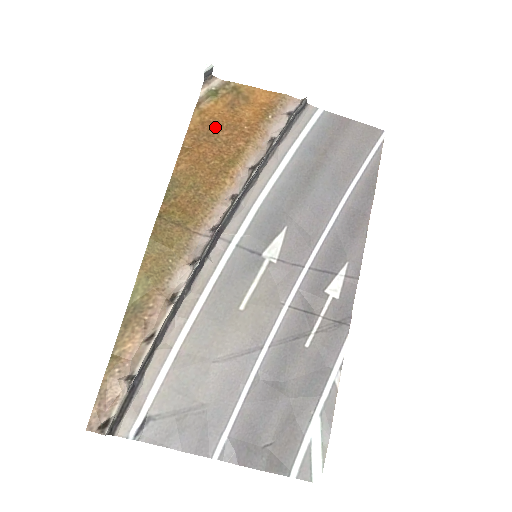
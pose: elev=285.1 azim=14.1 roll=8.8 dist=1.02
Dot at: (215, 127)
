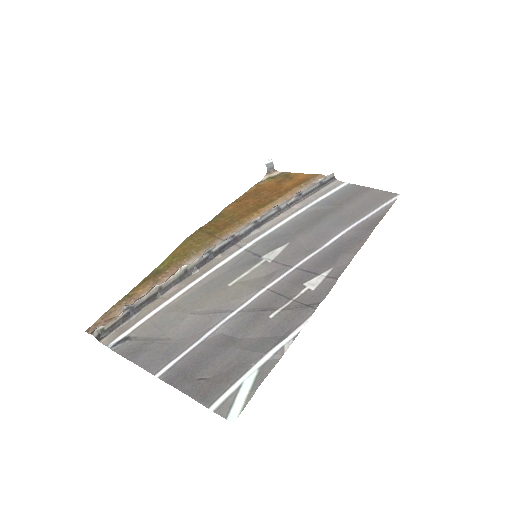
Dot at: (262, 191)
